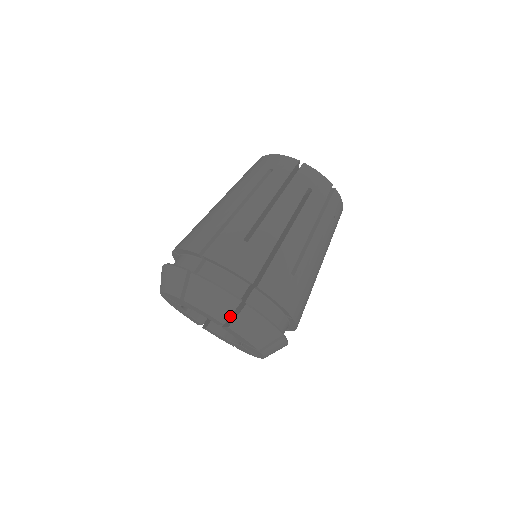
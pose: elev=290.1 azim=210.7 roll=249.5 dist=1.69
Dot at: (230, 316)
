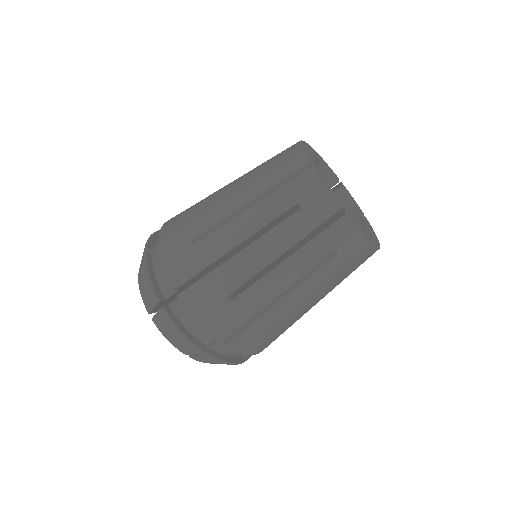
Dot at: occluded
